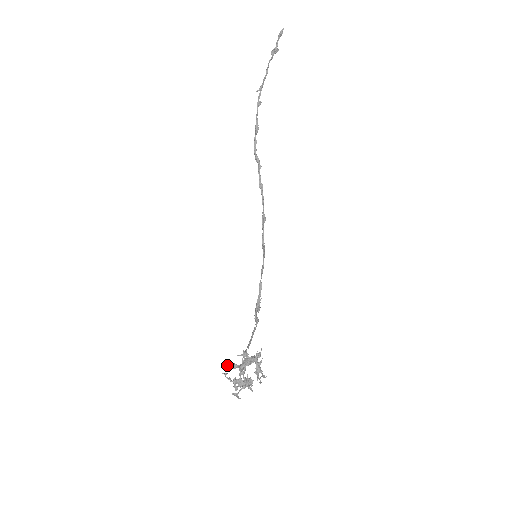
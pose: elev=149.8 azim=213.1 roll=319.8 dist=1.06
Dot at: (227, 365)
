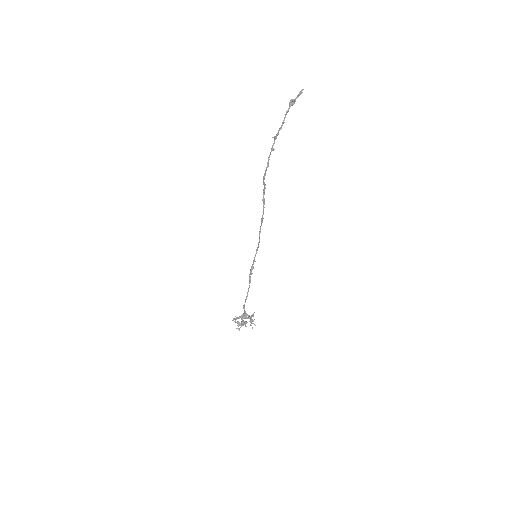
Dot at: (236, 319)
